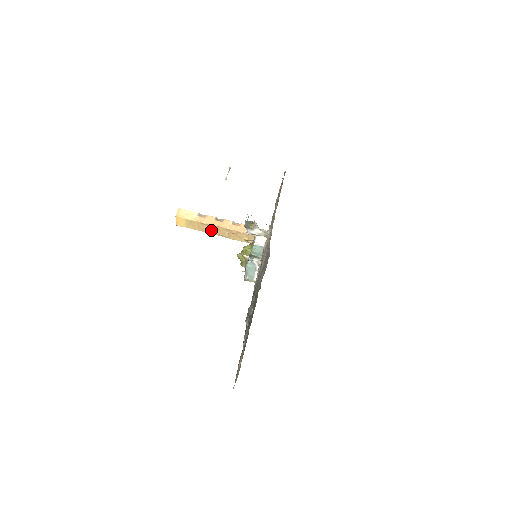
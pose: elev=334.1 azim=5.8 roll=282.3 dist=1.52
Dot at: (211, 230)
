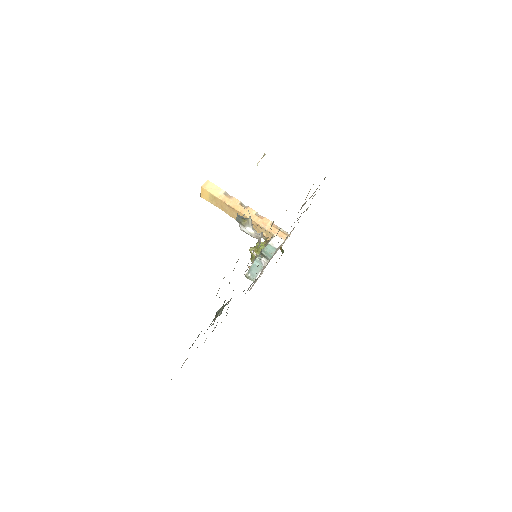
Dot at: (232, 213)
